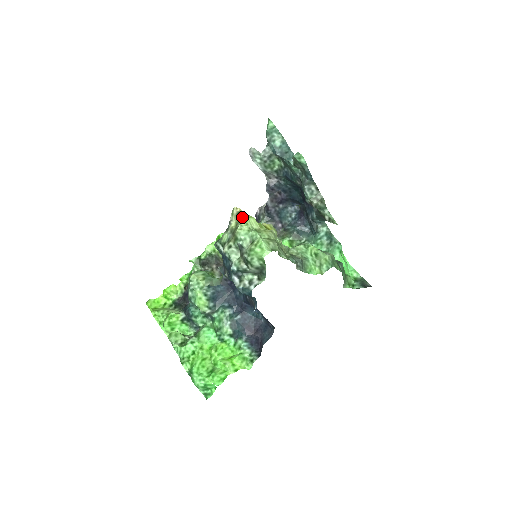
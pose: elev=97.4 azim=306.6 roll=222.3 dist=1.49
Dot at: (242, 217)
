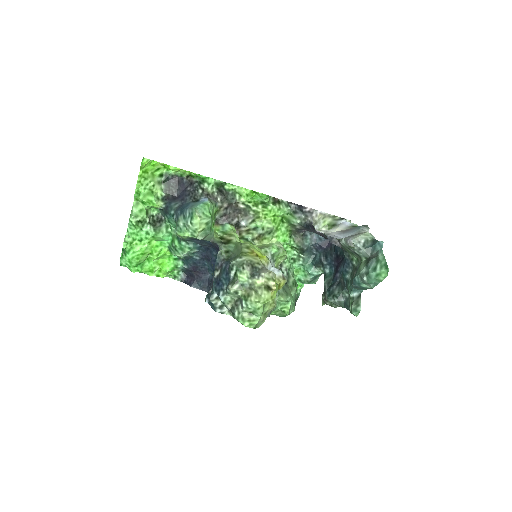
Dot at: (269, 295)
